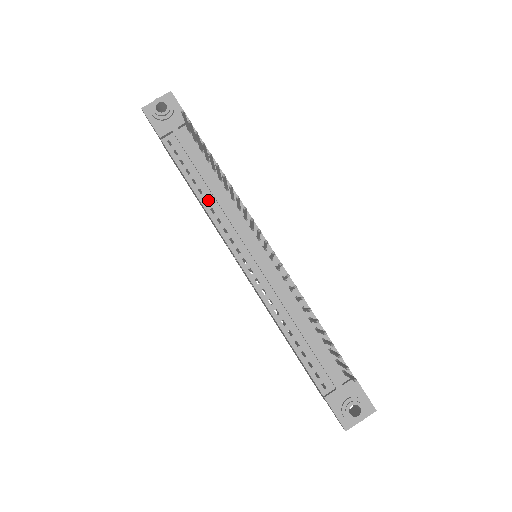
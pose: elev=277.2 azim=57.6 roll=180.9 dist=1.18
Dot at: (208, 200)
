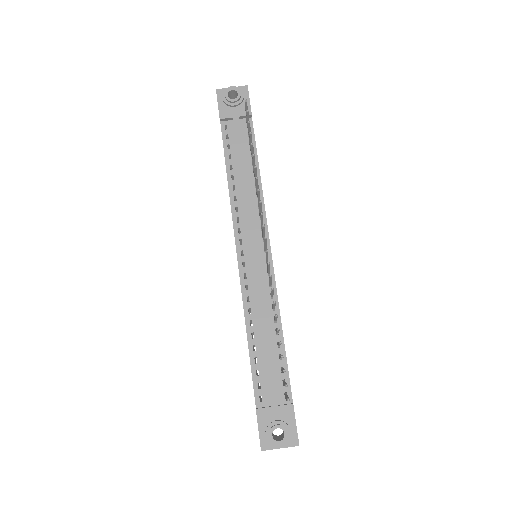
Dot at: (236, 188)
